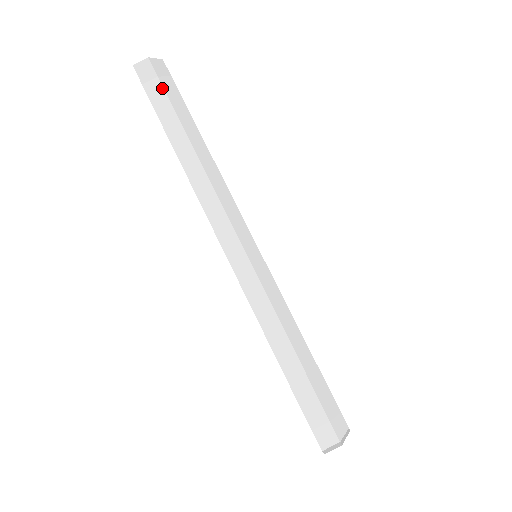
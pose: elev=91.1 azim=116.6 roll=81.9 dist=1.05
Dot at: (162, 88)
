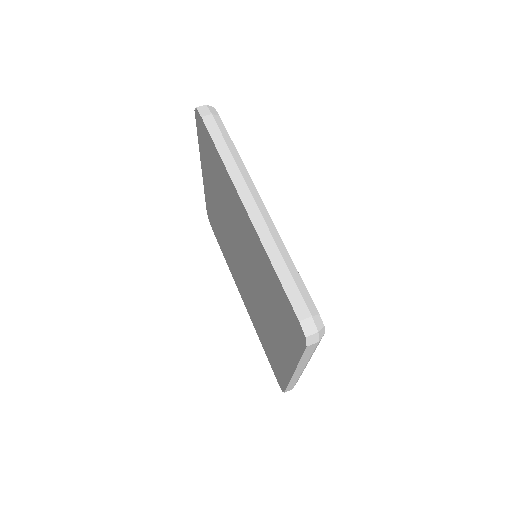
Dot at: (214, 120)
